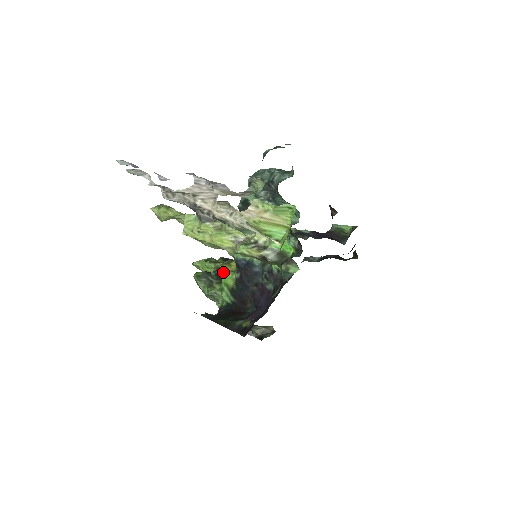
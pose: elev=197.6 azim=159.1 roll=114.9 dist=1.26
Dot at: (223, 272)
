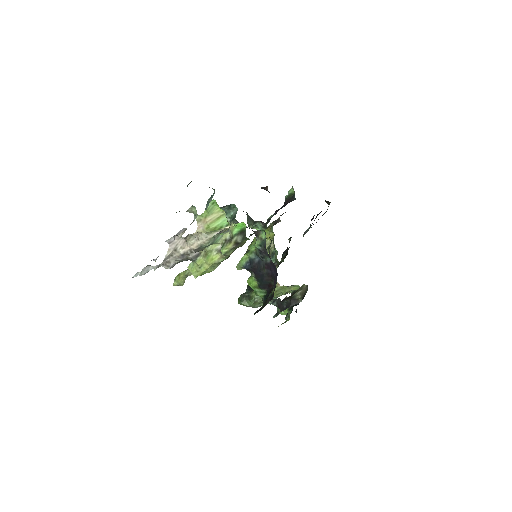
Dot at: occluded
